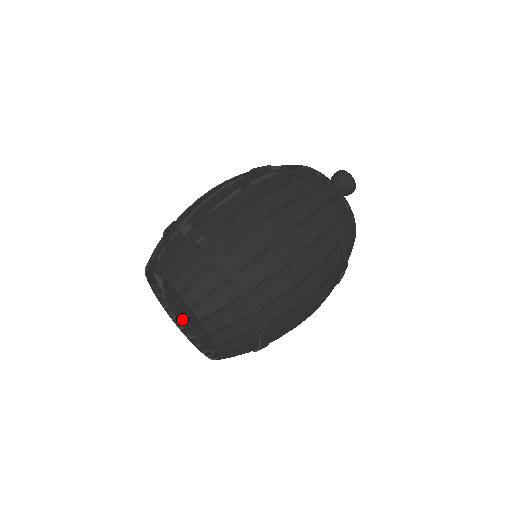
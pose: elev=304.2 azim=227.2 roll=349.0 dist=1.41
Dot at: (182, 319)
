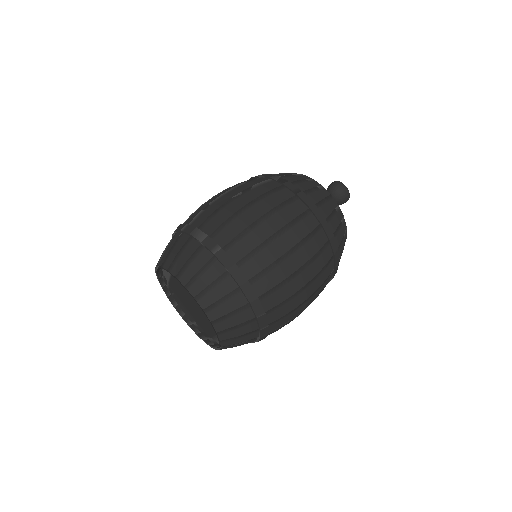
Dot at: (183, 306)
